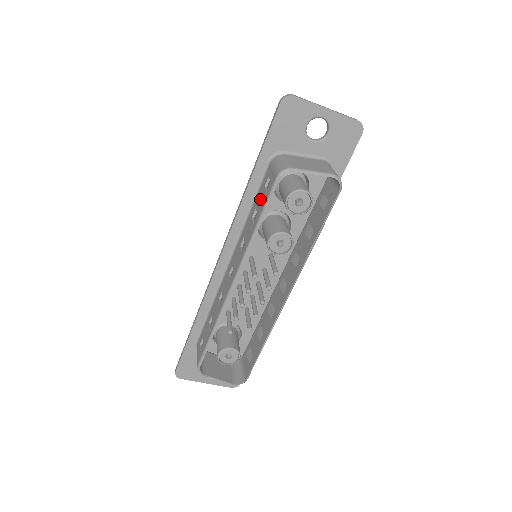
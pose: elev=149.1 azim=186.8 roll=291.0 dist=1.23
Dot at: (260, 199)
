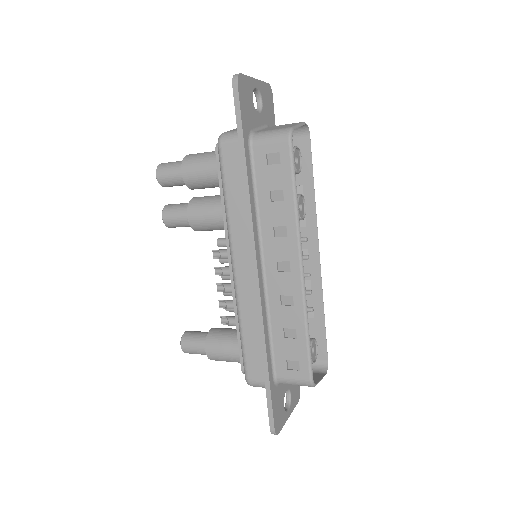
Dot at: (272, 178)
